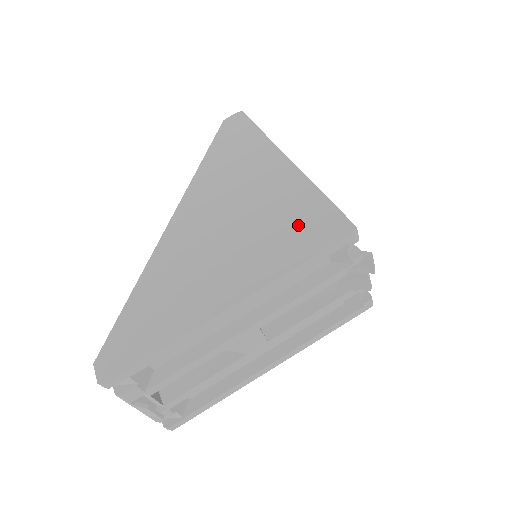
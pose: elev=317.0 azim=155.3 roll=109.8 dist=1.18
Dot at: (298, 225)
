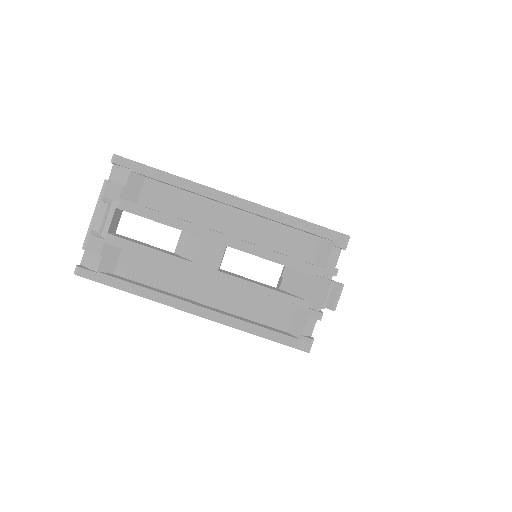
Dot at: occluded
